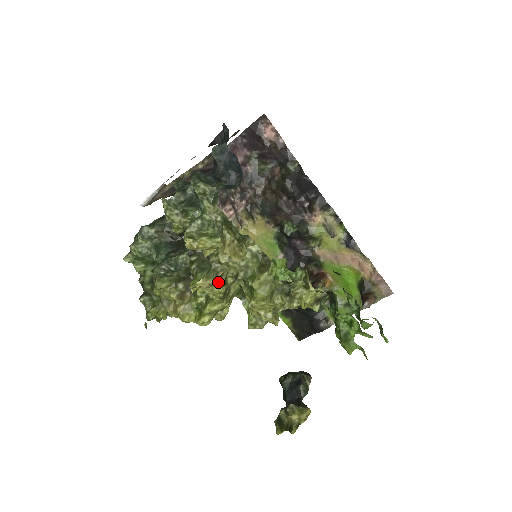
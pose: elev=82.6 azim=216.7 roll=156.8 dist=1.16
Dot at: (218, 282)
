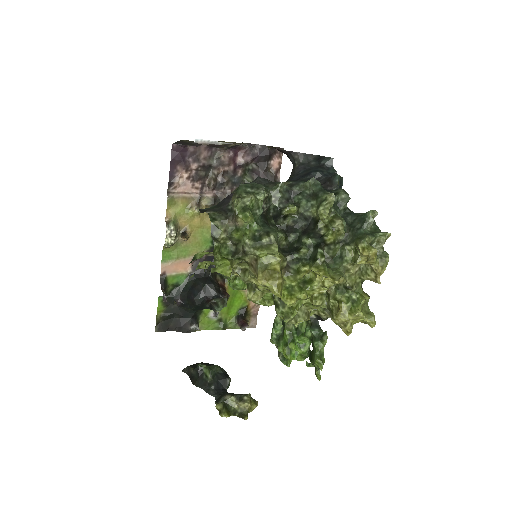
Dot at: occluded
